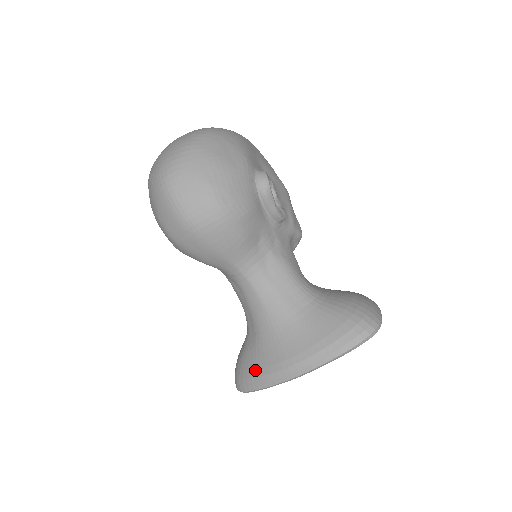
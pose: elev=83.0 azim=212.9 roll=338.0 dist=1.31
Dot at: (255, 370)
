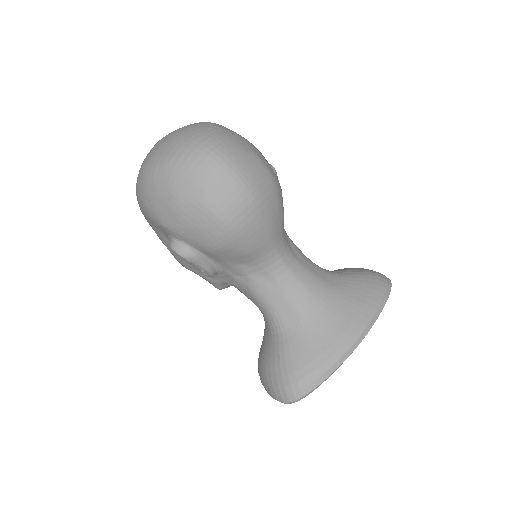
Dot at: (318, 358)
